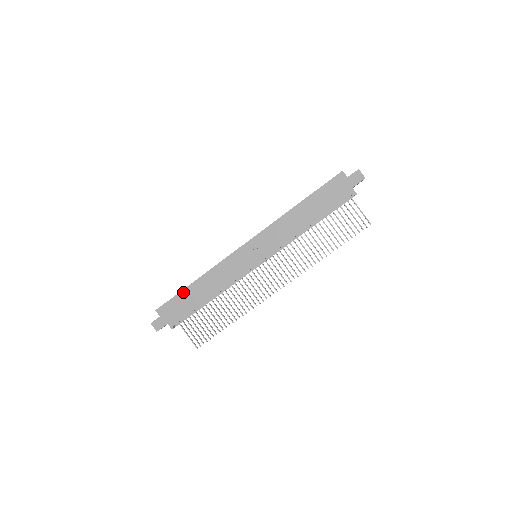
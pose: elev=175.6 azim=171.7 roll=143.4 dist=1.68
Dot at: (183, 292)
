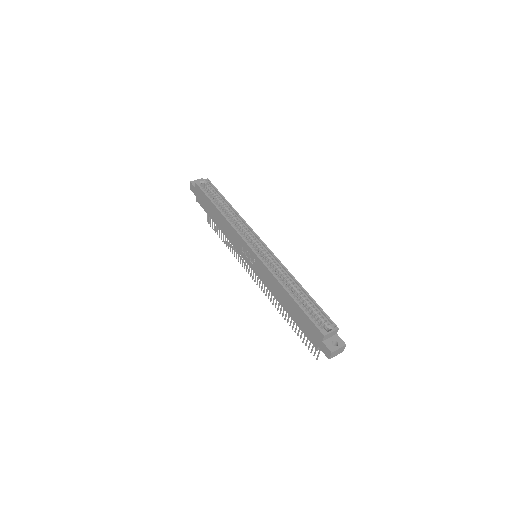
Dot at: (210, 201)
